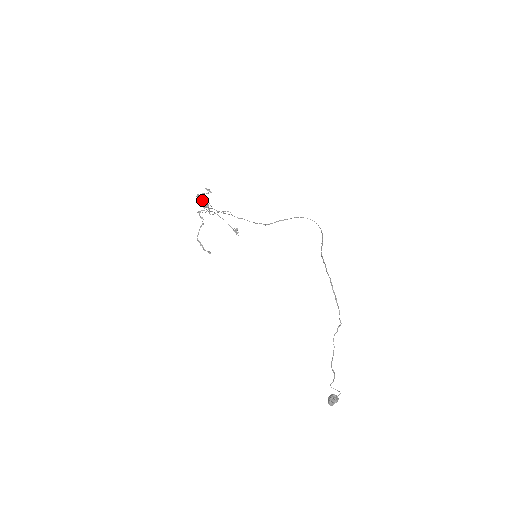
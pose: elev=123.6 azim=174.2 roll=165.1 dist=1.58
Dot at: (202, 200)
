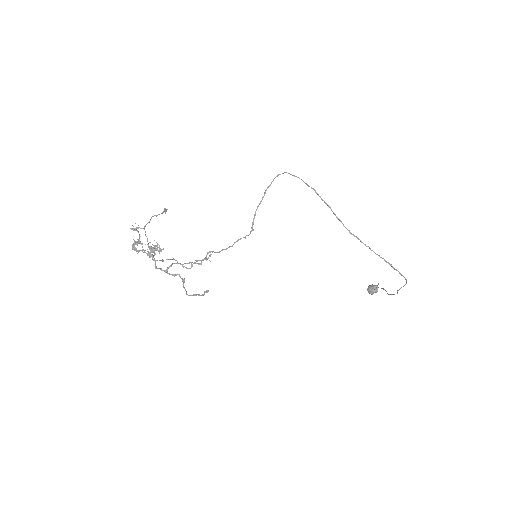
Dot at: (137, 243)
